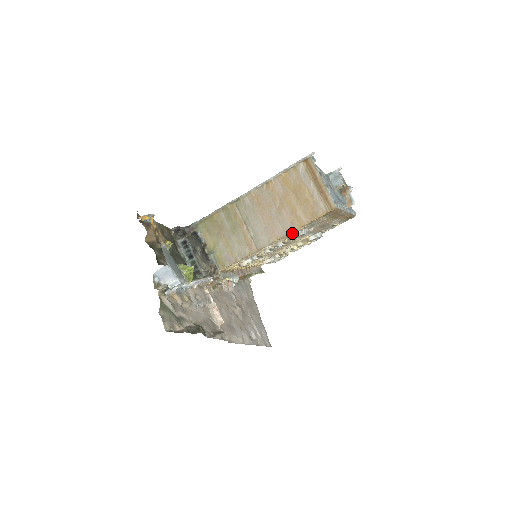
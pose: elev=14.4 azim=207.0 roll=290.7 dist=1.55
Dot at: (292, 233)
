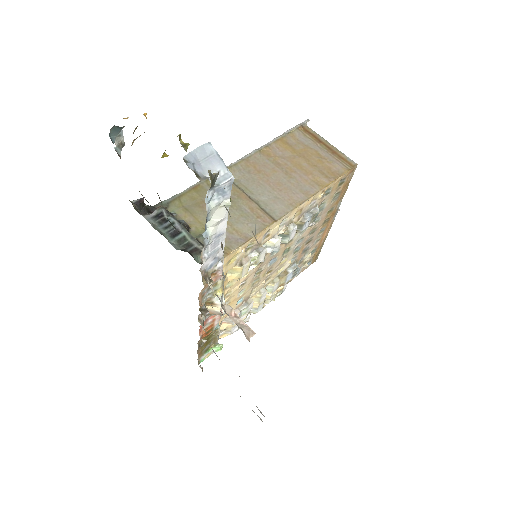
Dot at: (308, 206)
